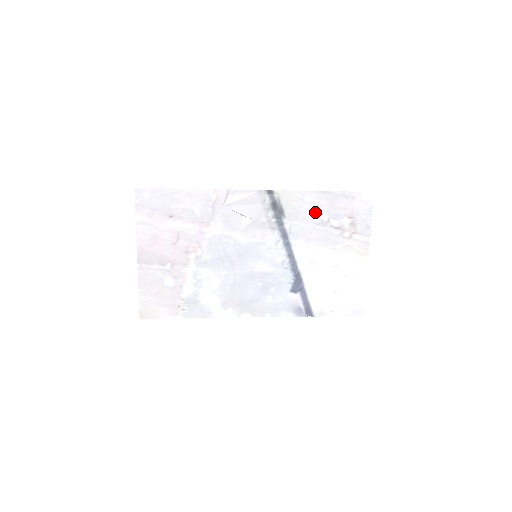
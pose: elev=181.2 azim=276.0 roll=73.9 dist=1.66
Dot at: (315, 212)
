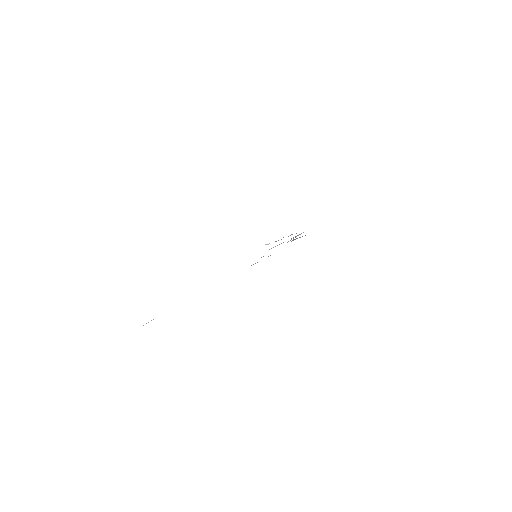
Dot at: occluded
